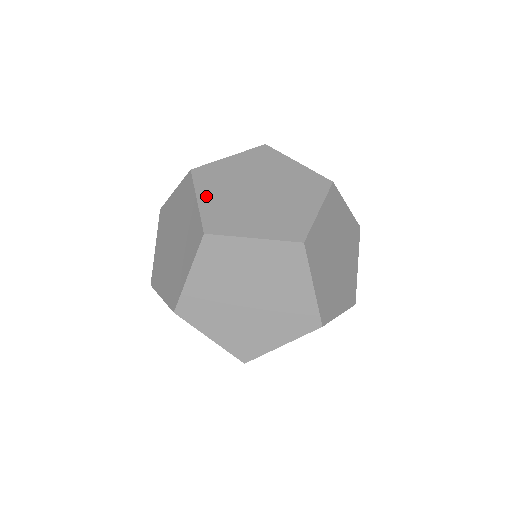
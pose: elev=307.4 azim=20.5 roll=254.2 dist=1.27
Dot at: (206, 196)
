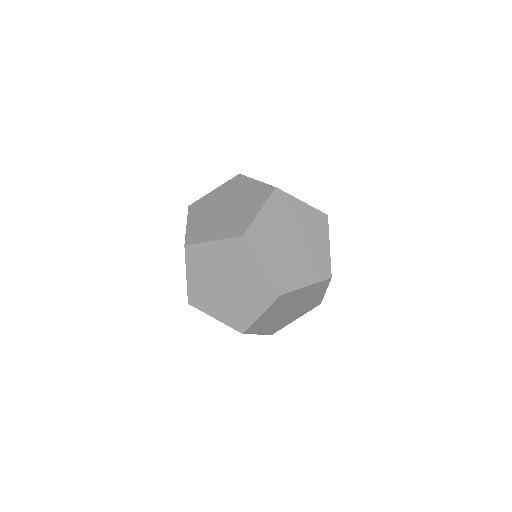
Dot at: (267, 314)
